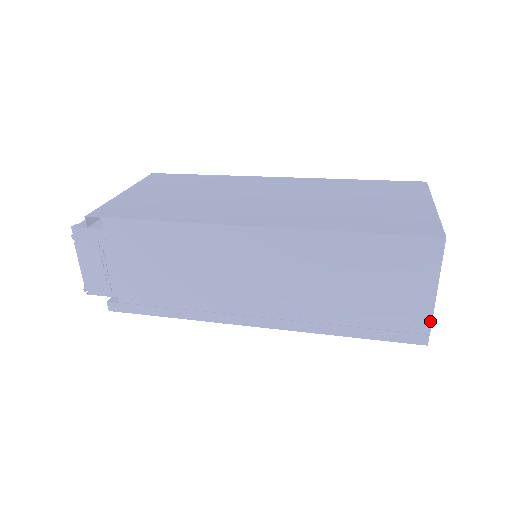
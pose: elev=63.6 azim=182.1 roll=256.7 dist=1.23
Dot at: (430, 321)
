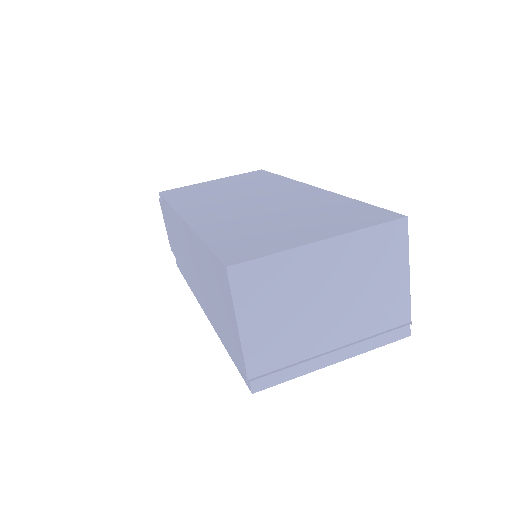
Dot at: (244, 364)
